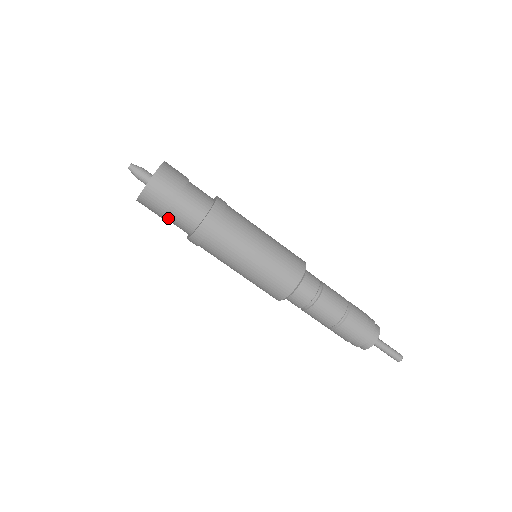
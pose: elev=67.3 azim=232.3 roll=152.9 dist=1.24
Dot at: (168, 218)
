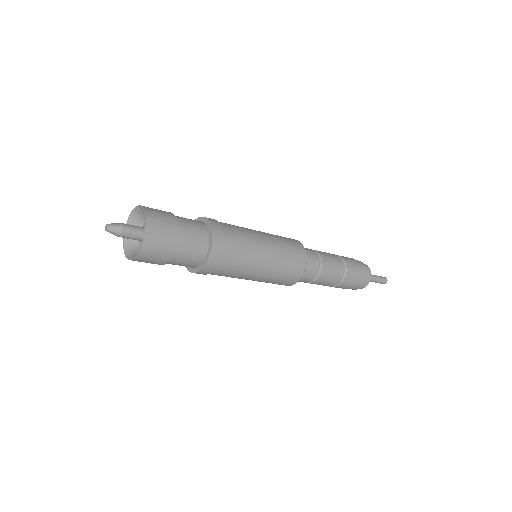
Dot at: (166, 263)
